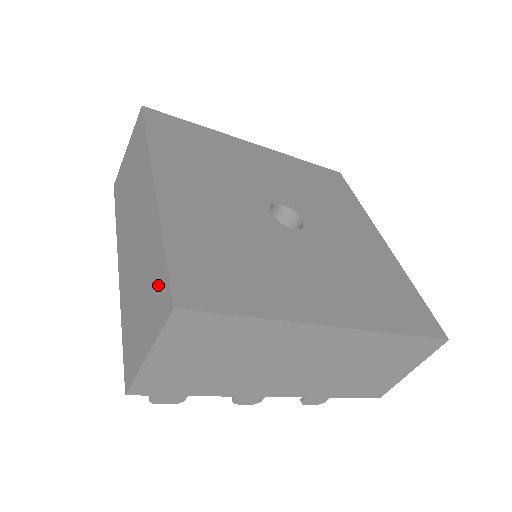
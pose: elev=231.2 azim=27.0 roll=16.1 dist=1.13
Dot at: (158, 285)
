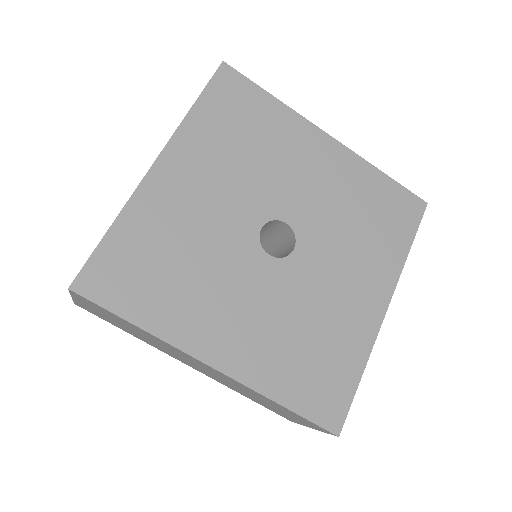
Dot at: occluded
